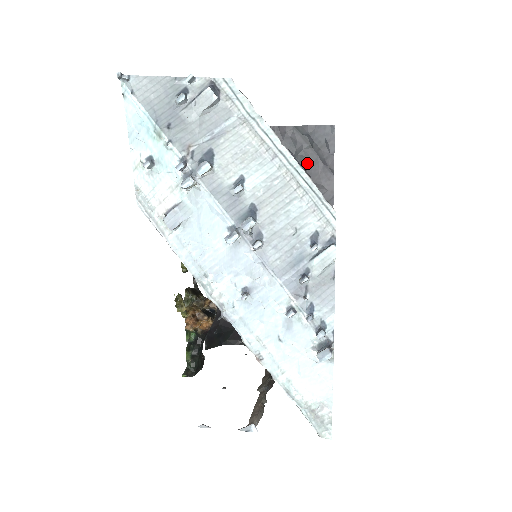
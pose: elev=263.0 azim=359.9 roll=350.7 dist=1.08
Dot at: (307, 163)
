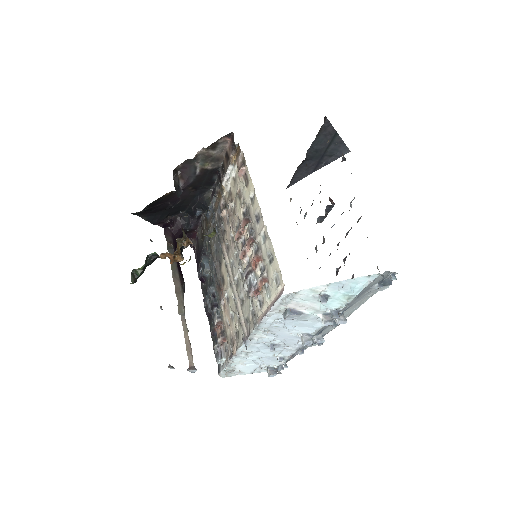
Dot at: (312, 157)
